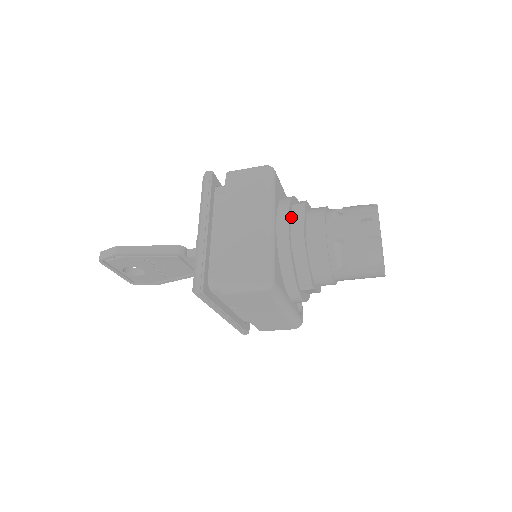
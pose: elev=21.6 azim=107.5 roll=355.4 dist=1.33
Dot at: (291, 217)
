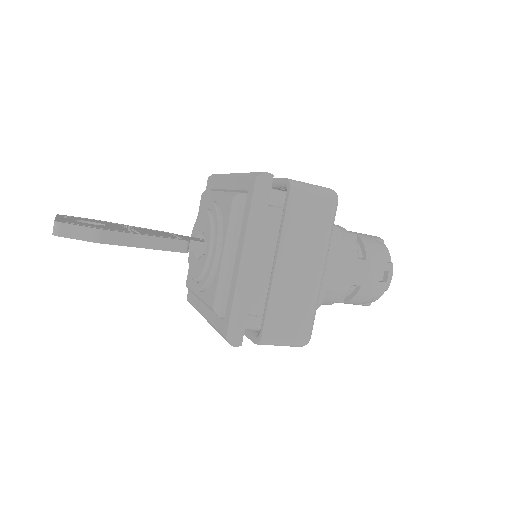
Dot at: occluded
